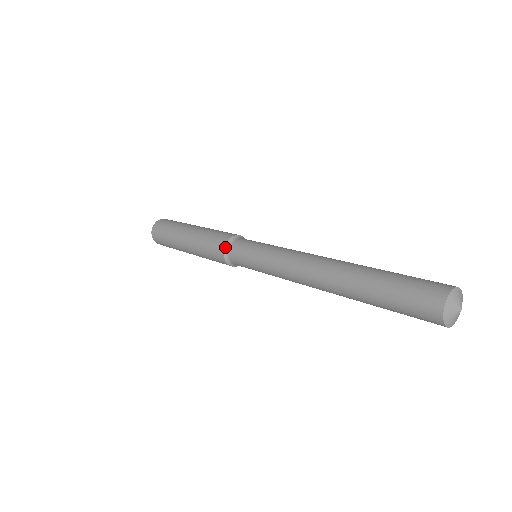
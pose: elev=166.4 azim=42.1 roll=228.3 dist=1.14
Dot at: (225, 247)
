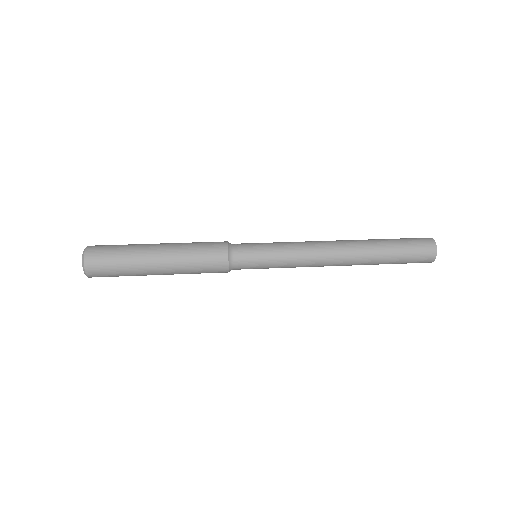
Dot at: (229, 260)
